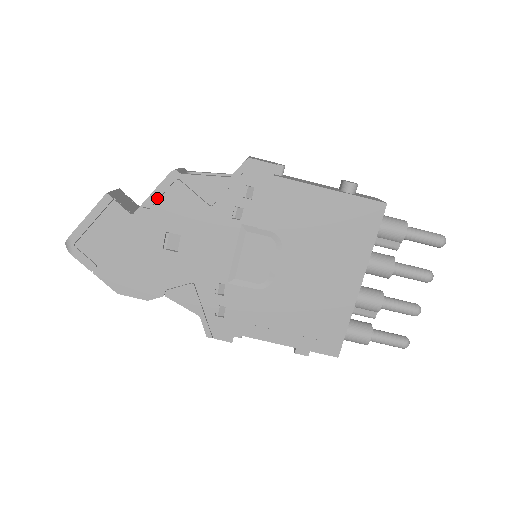
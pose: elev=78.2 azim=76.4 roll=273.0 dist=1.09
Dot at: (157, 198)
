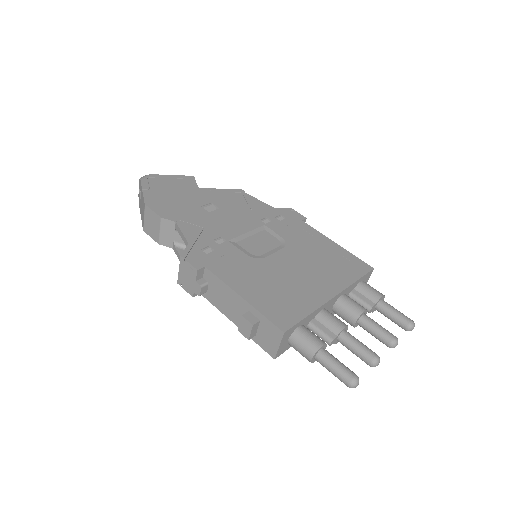
Dot at: (221, 191)
